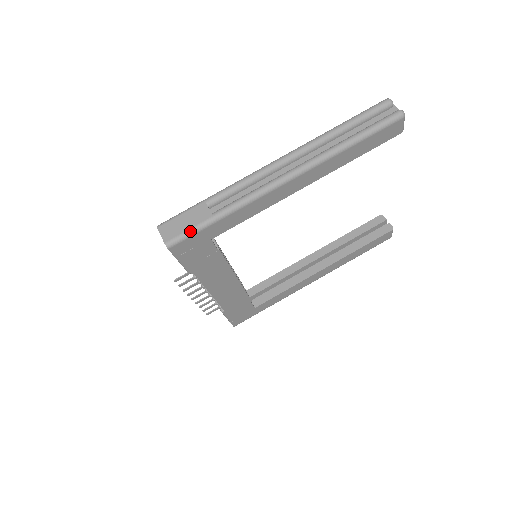
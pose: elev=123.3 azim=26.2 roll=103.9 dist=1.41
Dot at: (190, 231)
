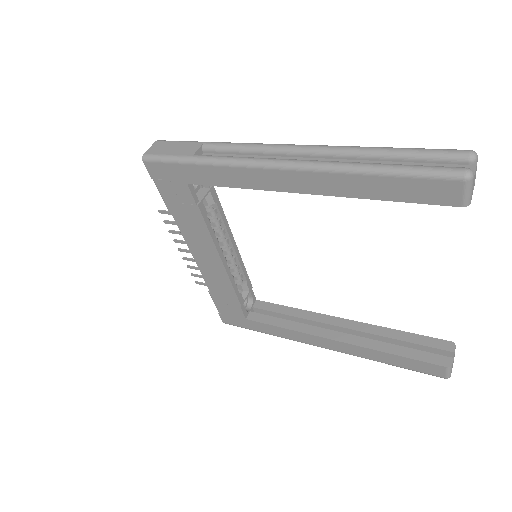
Dot at: (167, 157)
